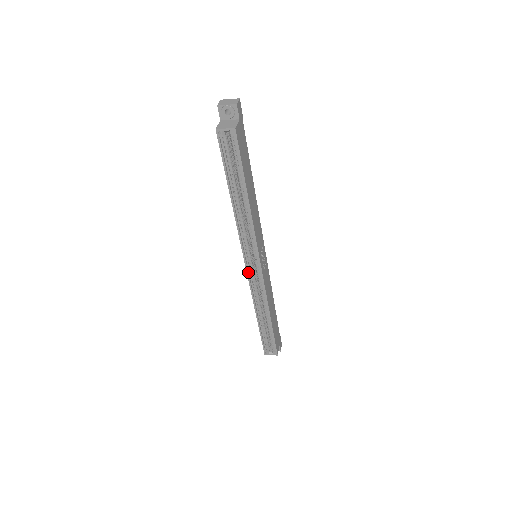
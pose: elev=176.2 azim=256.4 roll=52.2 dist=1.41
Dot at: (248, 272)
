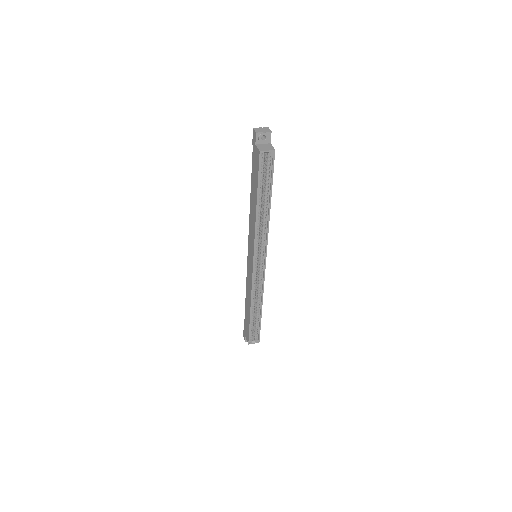
Dot at: (253, 270)
